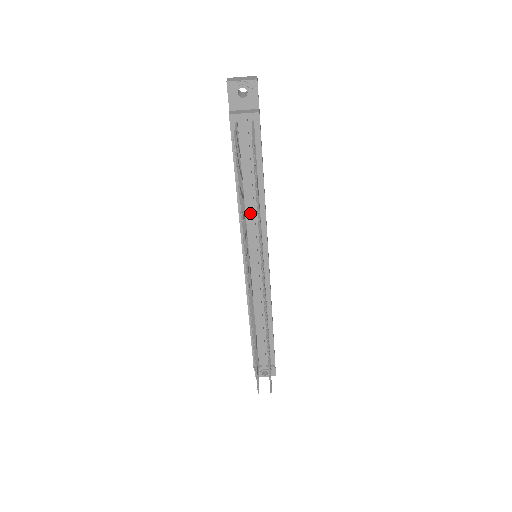
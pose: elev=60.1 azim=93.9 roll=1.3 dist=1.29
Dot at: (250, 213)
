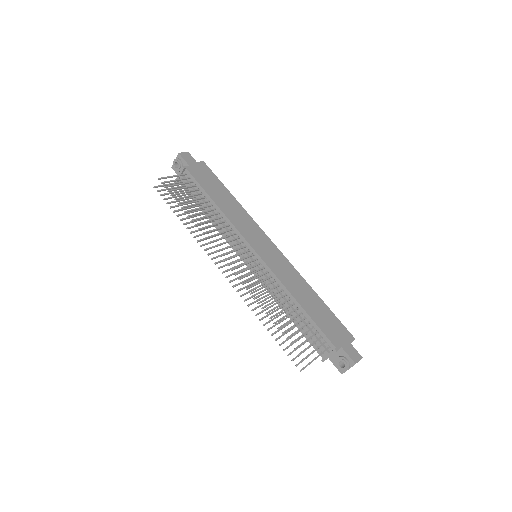
Dot at: (220, 226)
